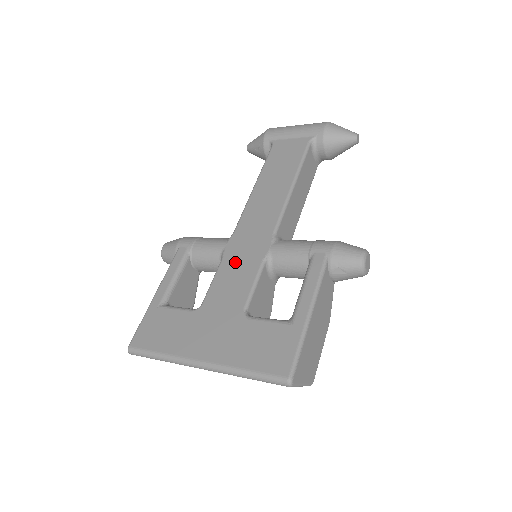
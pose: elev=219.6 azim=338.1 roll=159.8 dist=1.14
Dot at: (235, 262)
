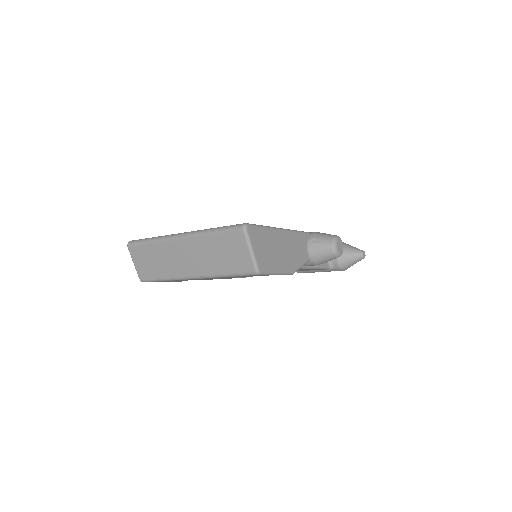
Dot at: occluded
